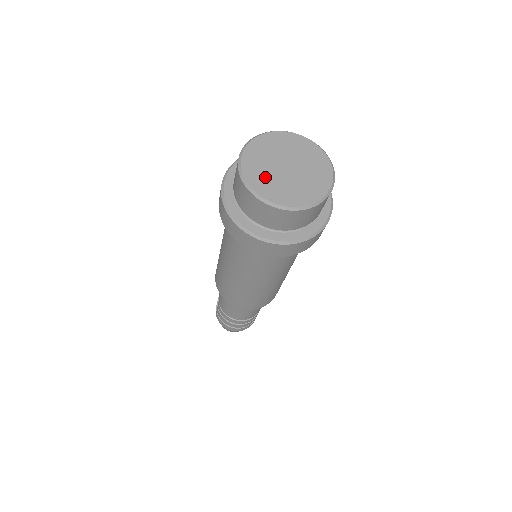
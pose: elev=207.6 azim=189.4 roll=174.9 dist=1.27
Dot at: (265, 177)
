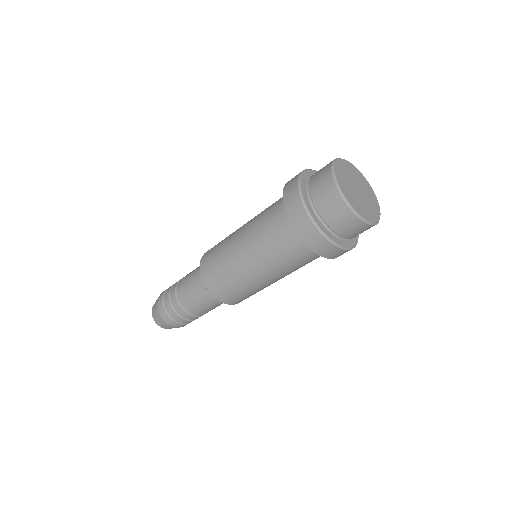
Dot at: (345, 177)
